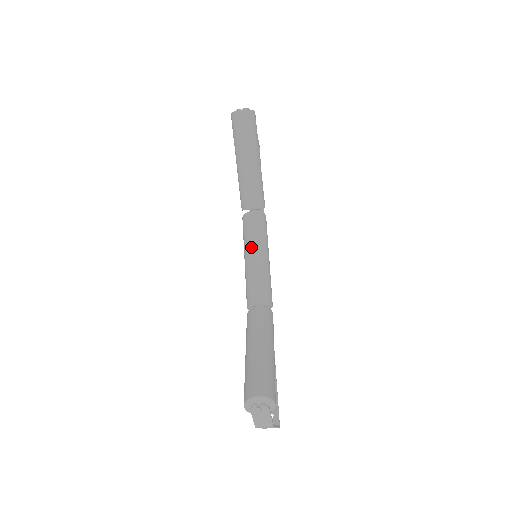
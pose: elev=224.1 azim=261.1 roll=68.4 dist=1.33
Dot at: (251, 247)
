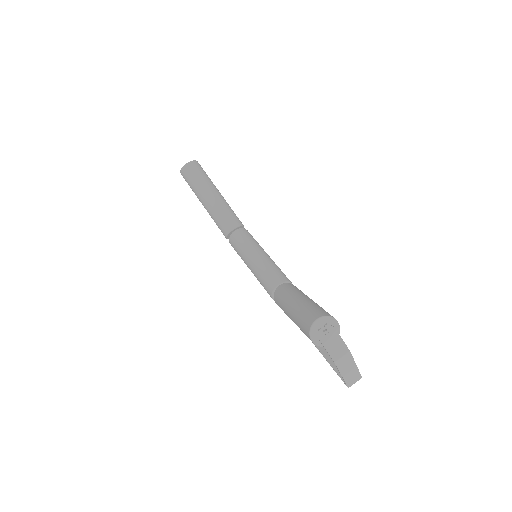
Dot at: (248, 252)
